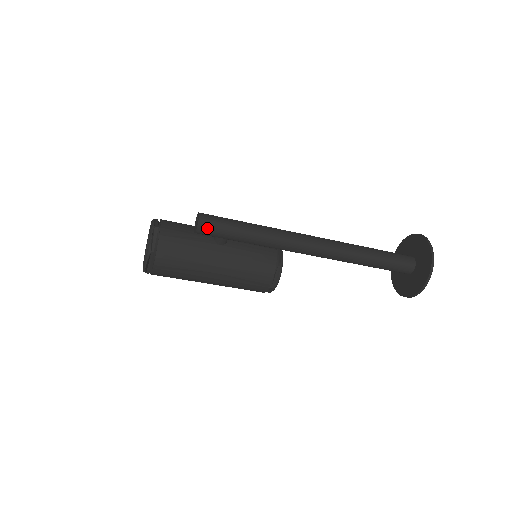
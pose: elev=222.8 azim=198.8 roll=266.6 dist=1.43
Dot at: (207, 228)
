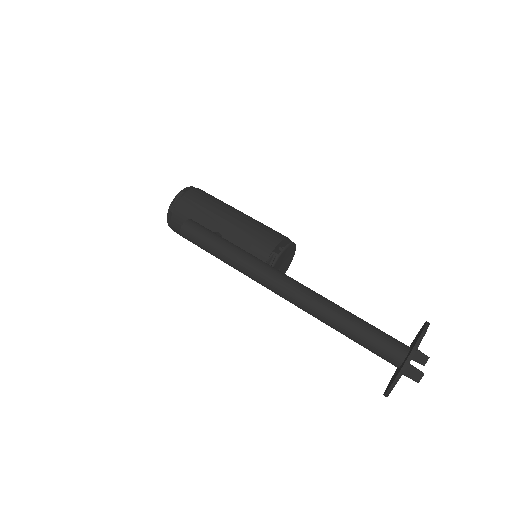
Dot at: (188, 240)
